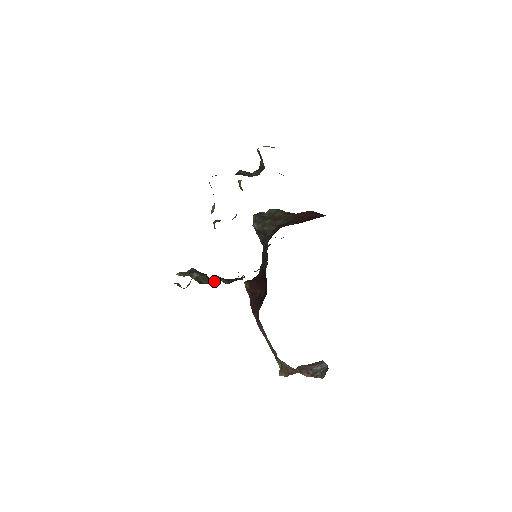
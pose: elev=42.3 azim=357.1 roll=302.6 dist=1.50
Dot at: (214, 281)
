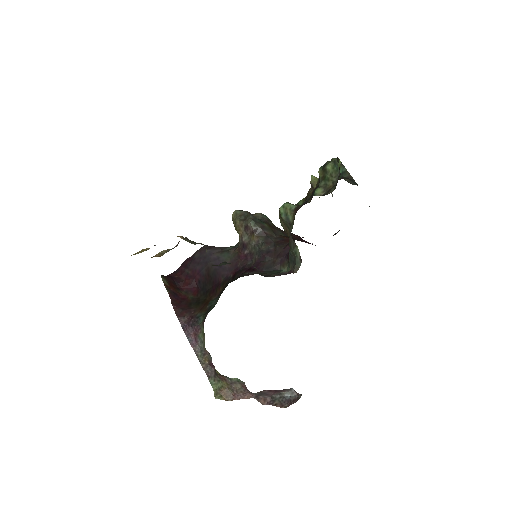
Dot at: occluded
